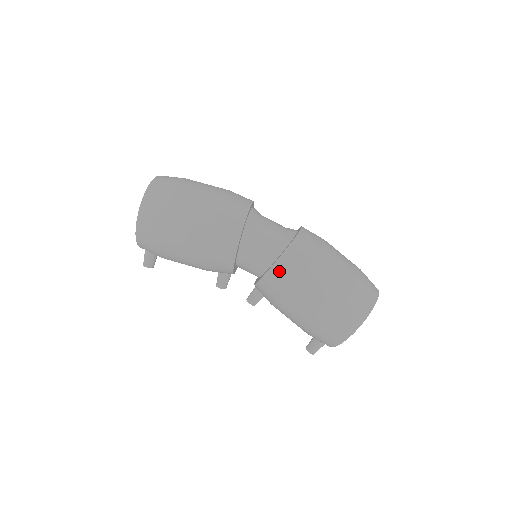
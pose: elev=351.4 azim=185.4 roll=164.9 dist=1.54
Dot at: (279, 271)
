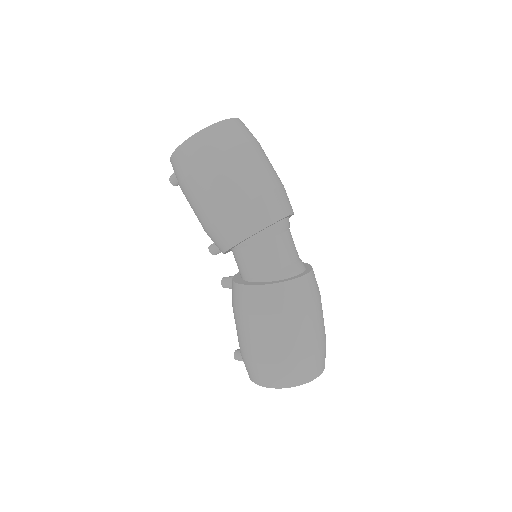
Dot at: (249, 294)
